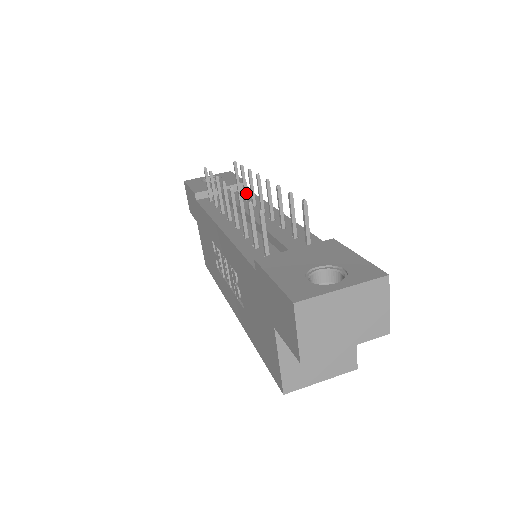
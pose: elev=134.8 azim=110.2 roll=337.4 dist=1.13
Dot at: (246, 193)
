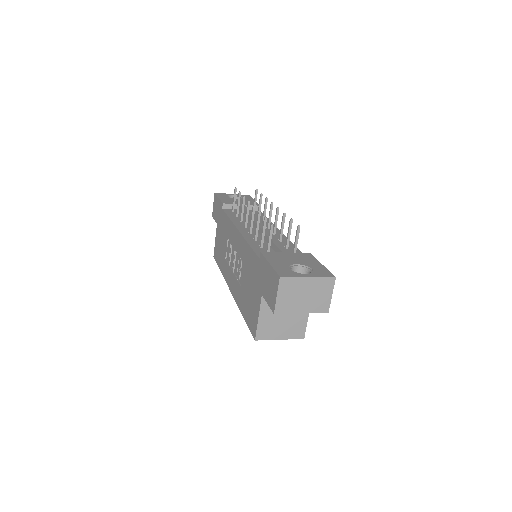
Dot at: occluded
